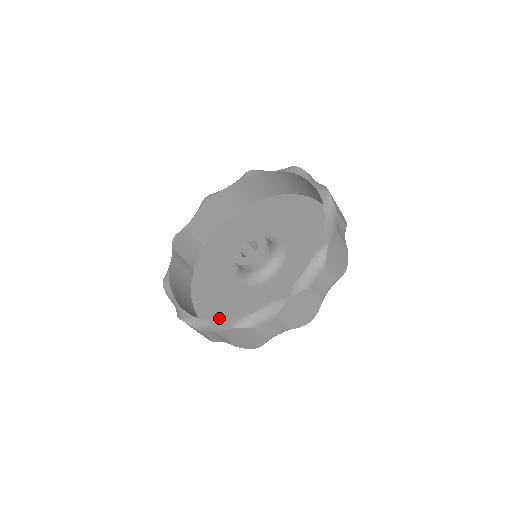
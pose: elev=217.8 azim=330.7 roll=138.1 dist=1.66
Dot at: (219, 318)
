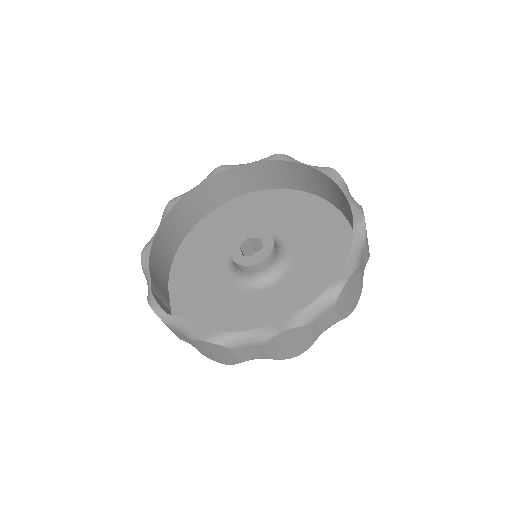
Dot at: occluded
